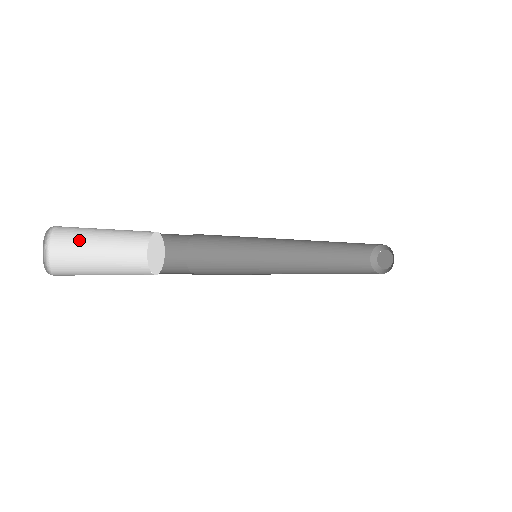
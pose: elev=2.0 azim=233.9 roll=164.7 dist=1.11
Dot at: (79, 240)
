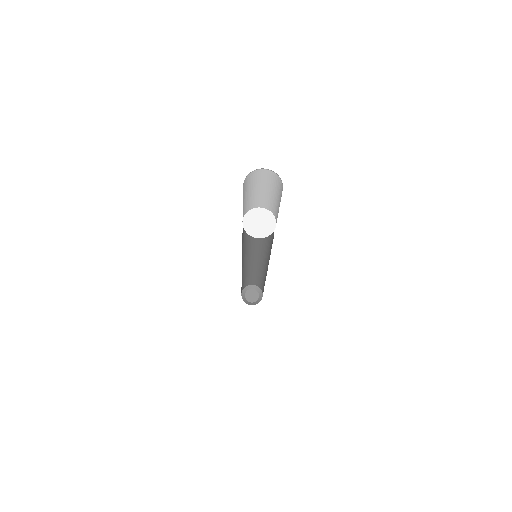
Dot at: (247, 186)
